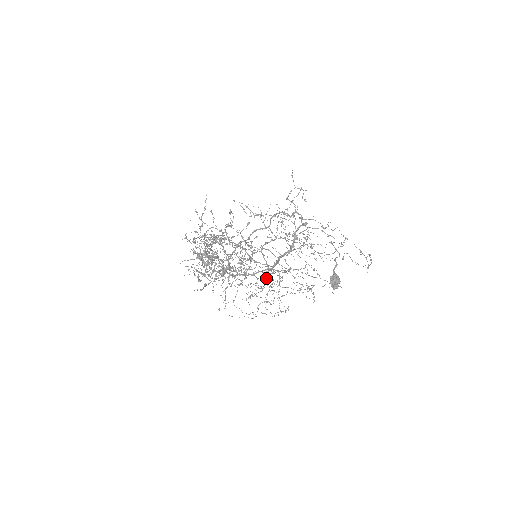
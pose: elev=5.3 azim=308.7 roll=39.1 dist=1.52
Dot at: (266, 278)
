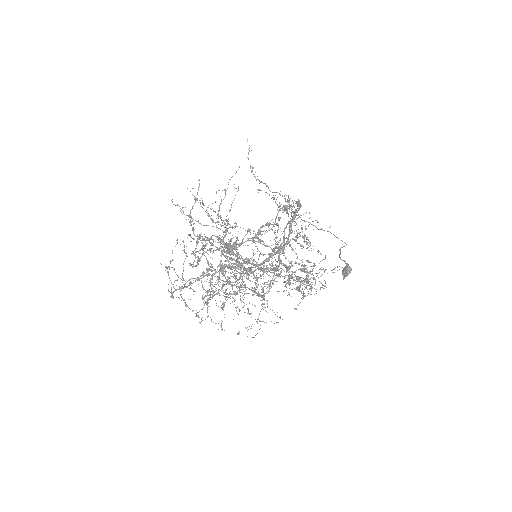
Dot at: (235, 279)
